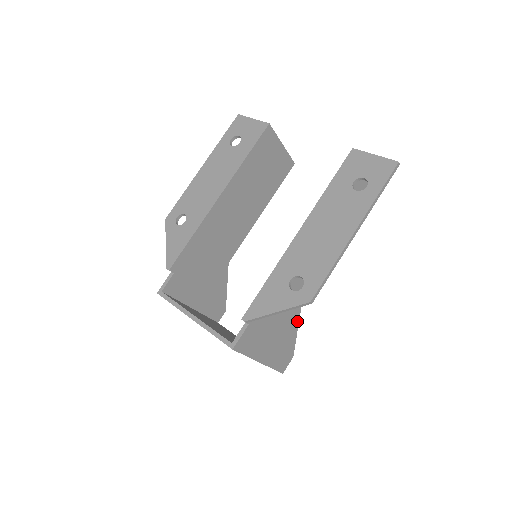
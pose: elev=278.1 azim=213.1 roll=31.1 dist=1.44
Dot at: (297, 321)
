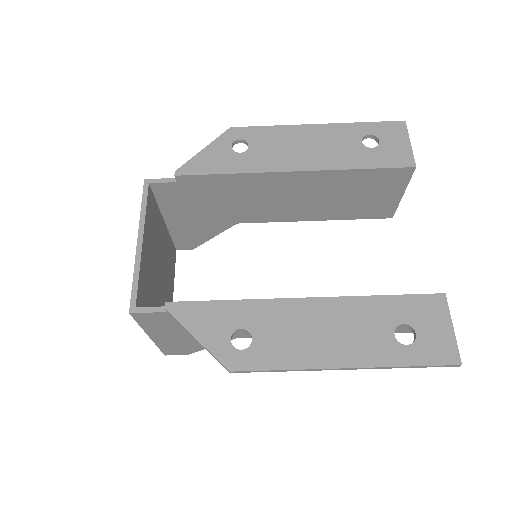
Dot at: occluded
